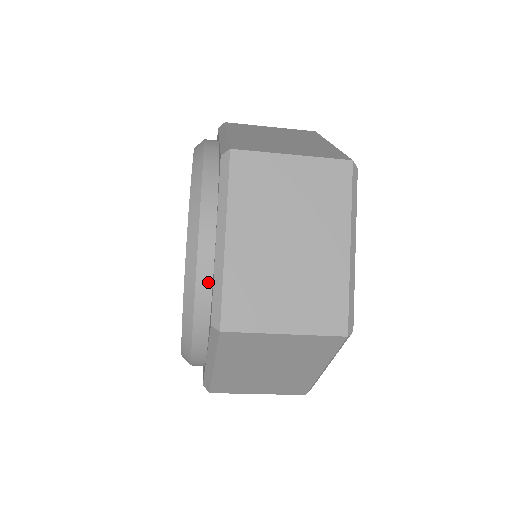
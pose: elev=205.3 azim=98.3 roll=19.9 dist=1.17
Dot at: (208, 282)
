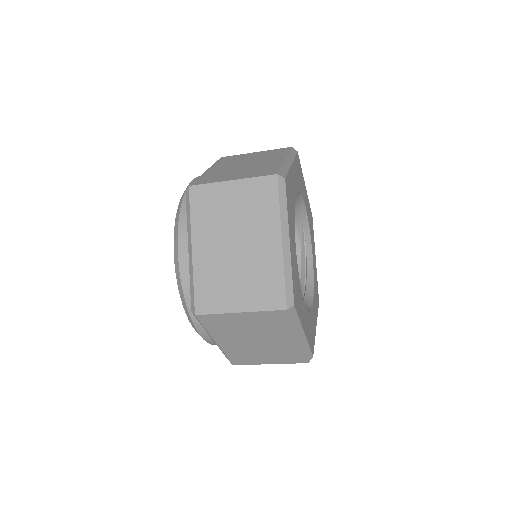
Dot at: occluded
